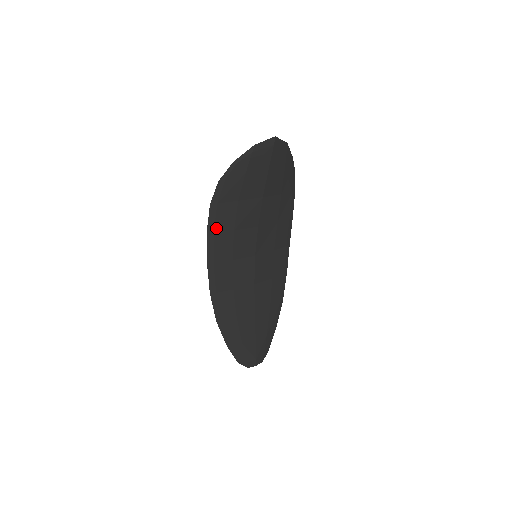
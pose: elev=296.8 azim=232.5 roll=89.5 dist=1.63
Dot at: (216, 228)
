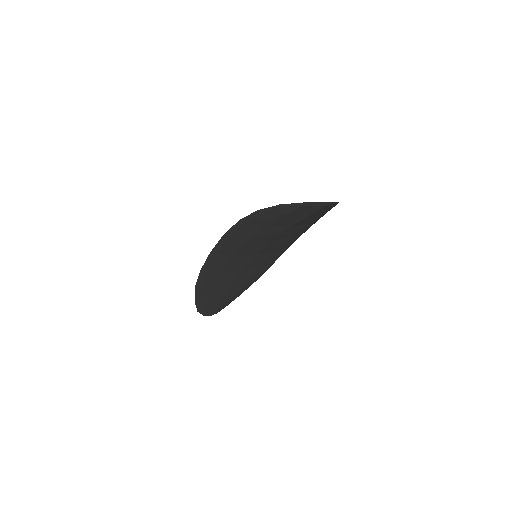
Dot at: (234, 235)
